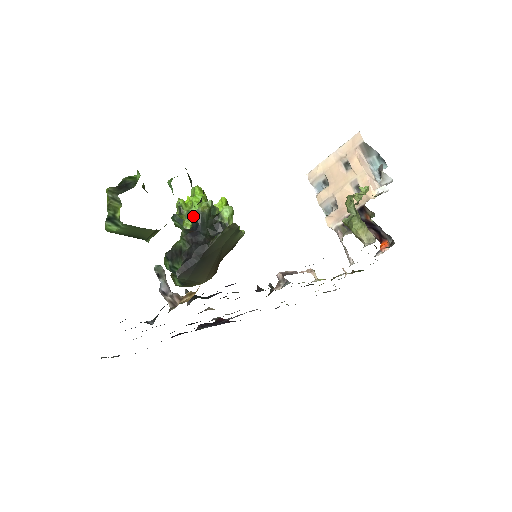
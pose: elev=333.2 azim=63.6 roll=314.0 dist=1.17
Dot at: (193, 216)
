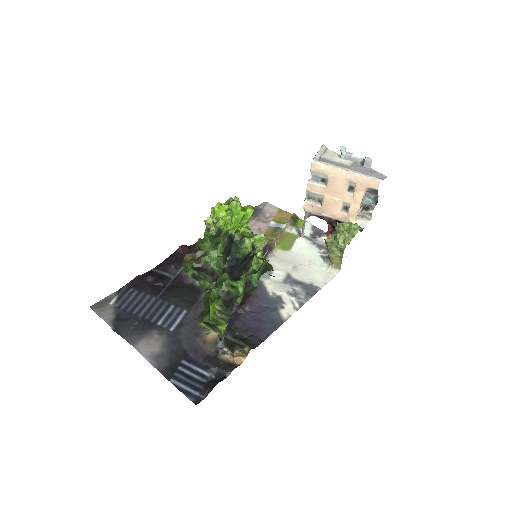
Dot at: (237, 254)
